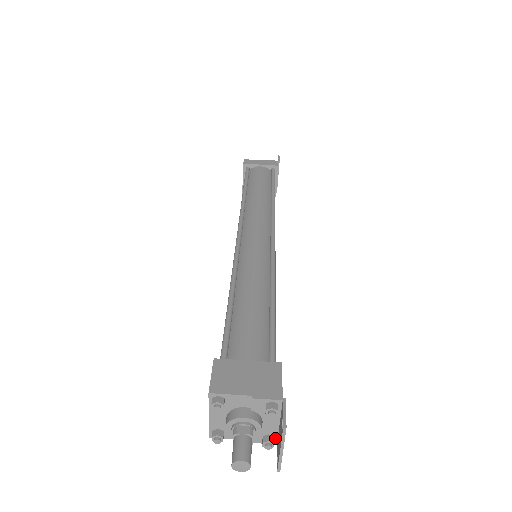
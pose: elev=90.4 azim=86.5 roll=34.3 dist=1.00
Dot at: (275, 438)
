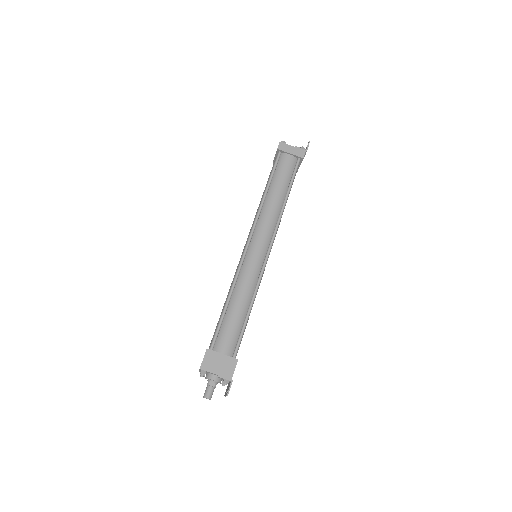
Dot at: occluded
